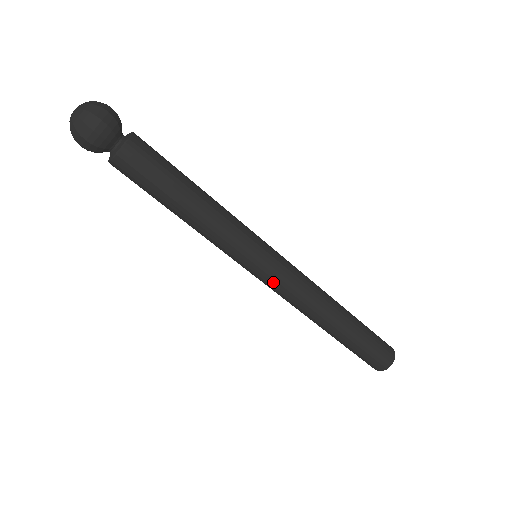
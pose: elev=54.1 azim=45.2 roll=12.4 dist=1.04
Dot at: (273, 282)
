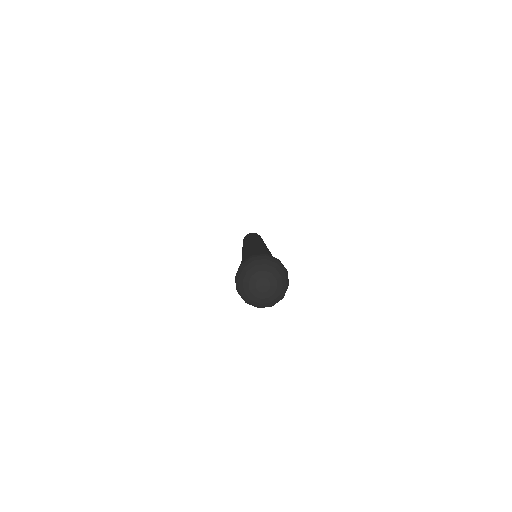
Dot at: occluded
